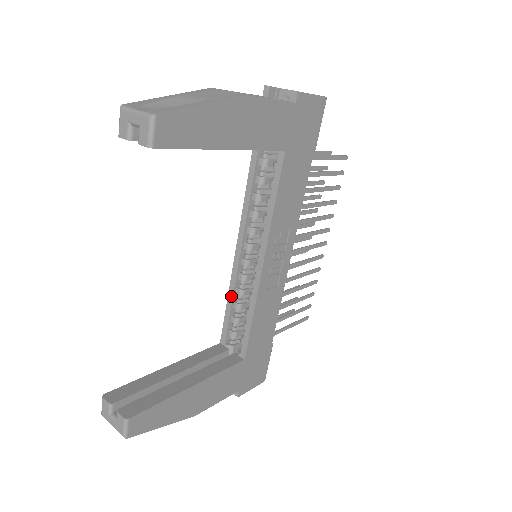
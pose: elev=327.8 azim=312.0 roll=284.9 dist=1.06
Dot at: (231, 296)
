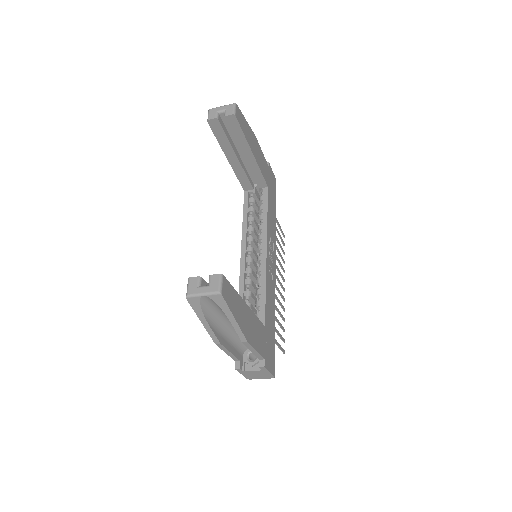
Dot at: (242, 285)
